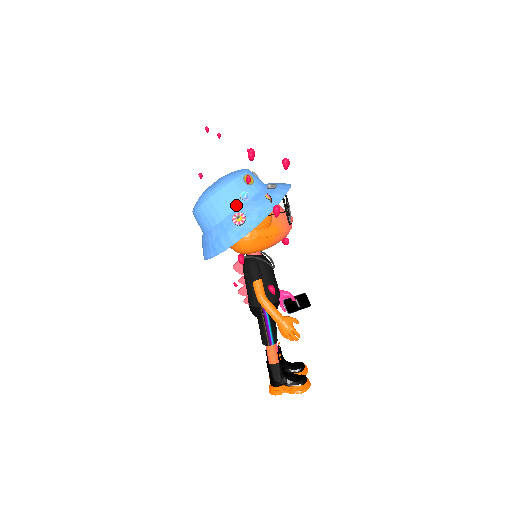
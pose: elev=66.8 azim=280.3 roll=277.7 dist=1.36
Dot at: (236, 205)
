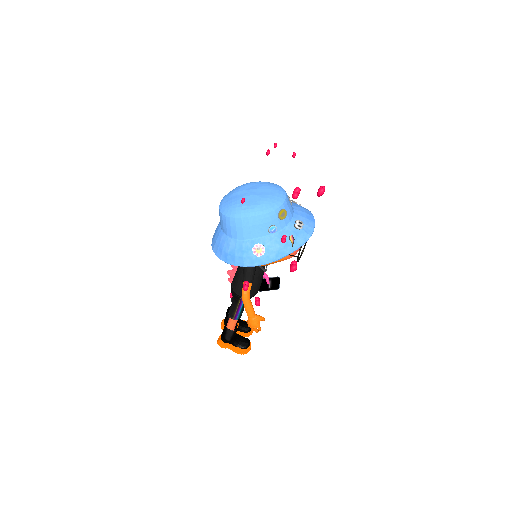
Dot at: (262, 234)
